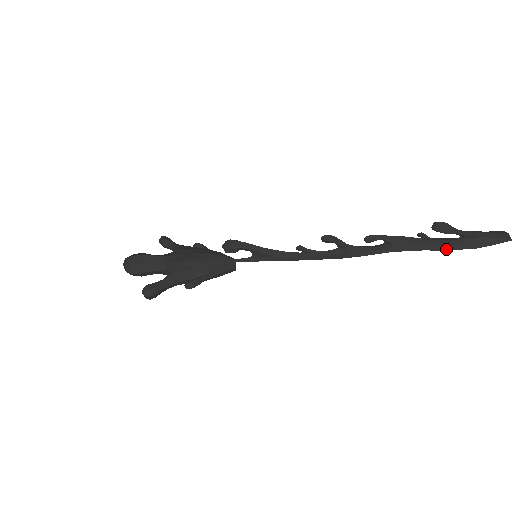
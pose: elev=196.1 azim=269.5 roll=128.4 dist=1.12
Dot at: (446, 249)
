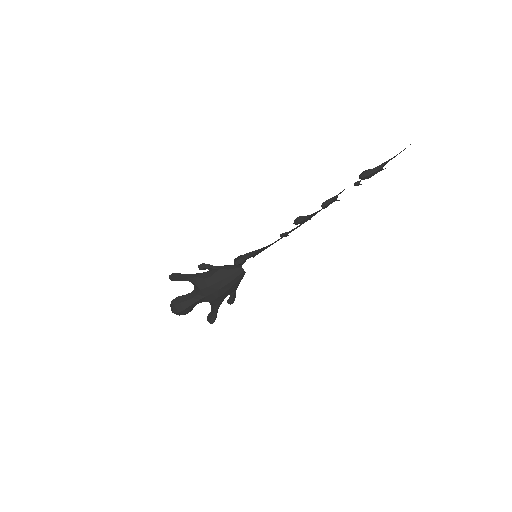
Dot at: occluded
